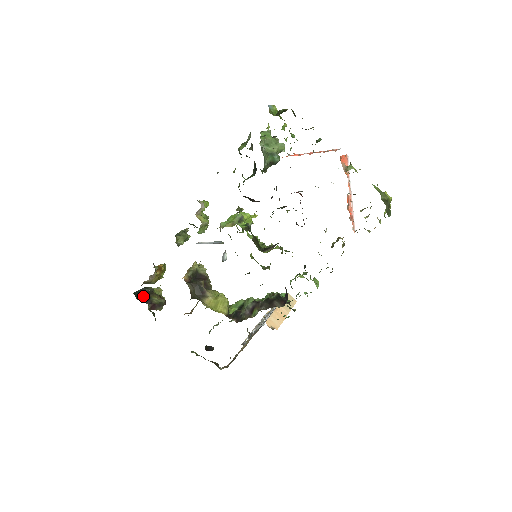
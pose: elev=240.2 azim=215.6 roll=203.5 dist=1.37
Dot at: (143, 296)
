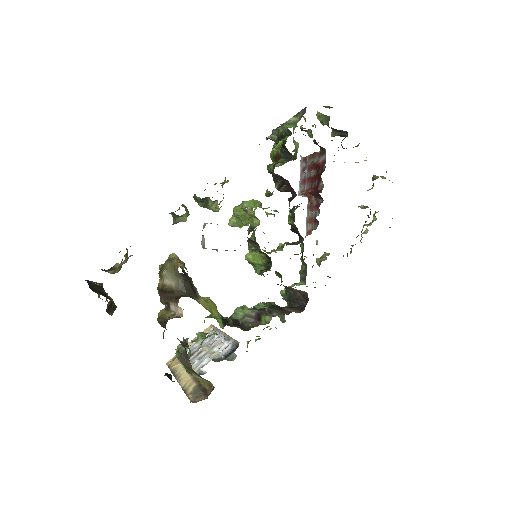
Dot at: (95, 289)
